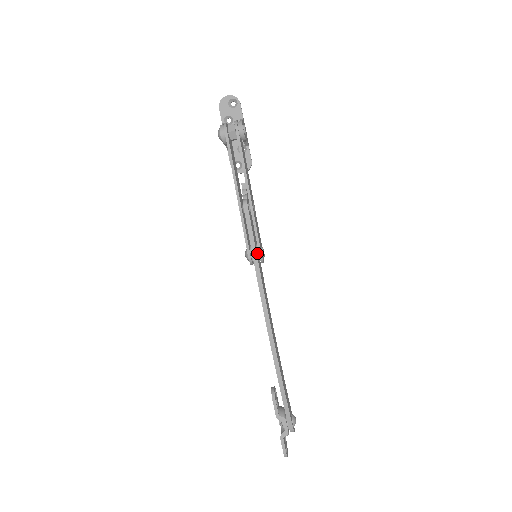
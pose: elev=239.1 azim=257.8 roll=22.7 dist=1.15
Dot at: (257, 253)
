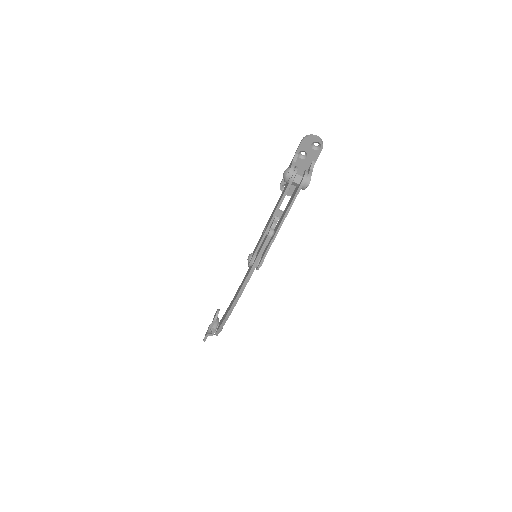
Dot at: (257, 265)
